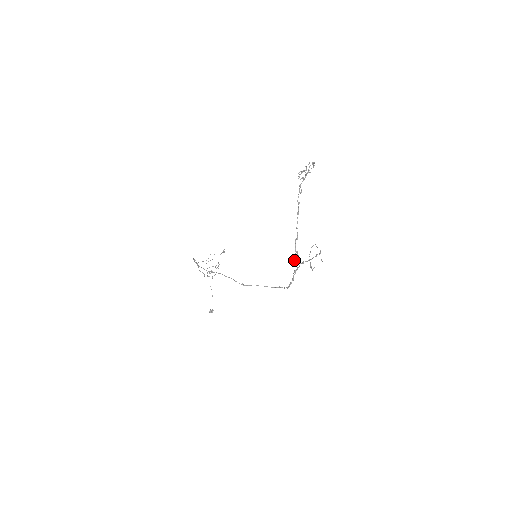
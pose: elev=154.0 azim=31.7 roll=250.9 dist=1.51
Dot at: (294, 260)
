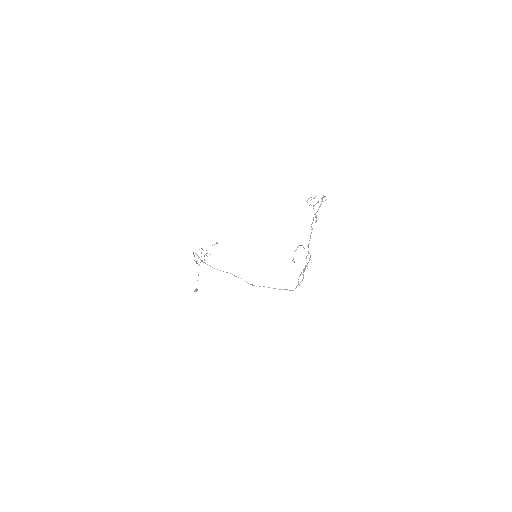
Dot at: (303, 271)
